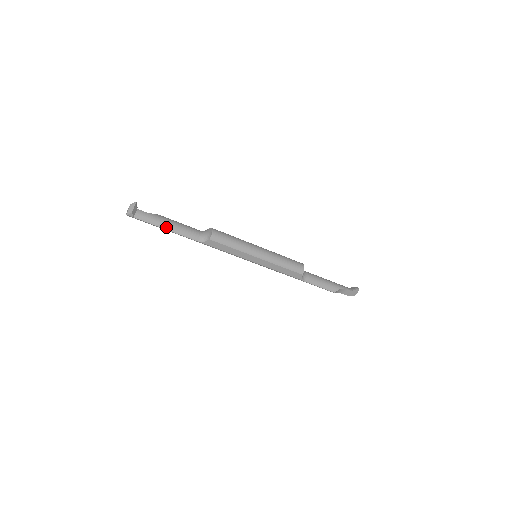
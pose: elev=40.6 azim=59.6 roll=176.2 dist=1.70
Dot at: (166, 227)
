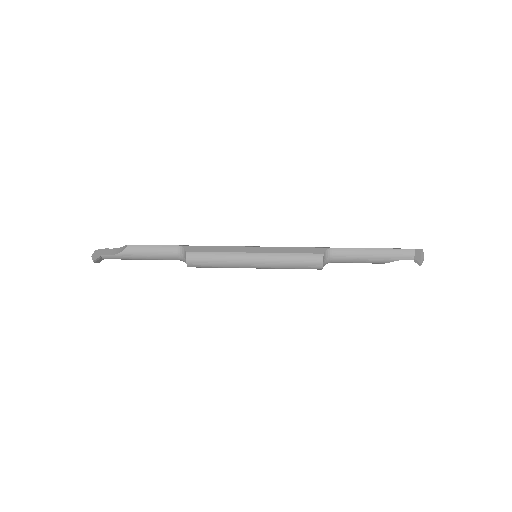
Dot at: (139, 259)
